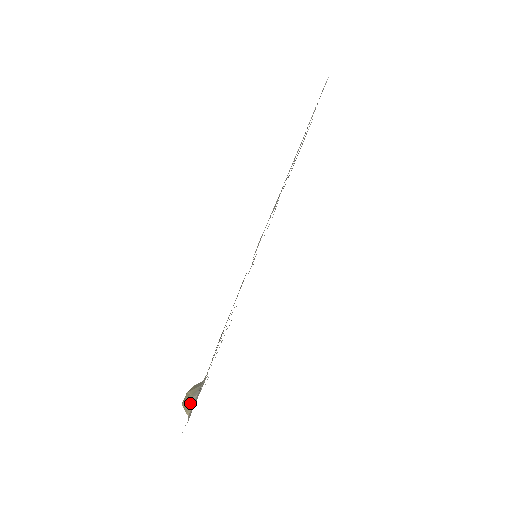
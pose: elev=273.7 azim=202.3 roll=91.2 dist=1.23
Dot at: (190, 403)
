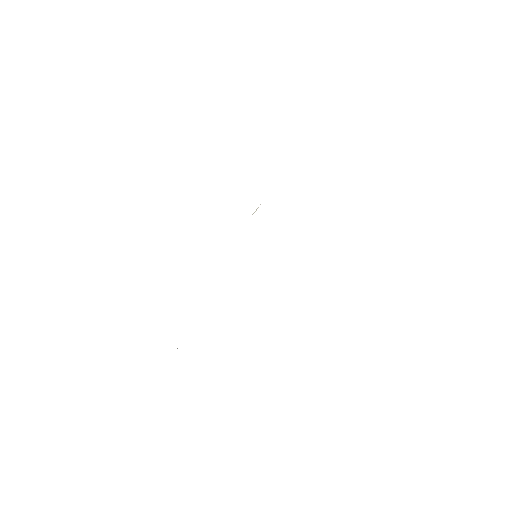
Dot at: occluded
